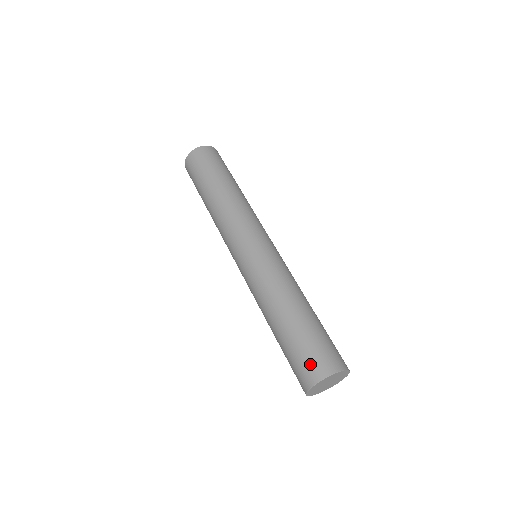
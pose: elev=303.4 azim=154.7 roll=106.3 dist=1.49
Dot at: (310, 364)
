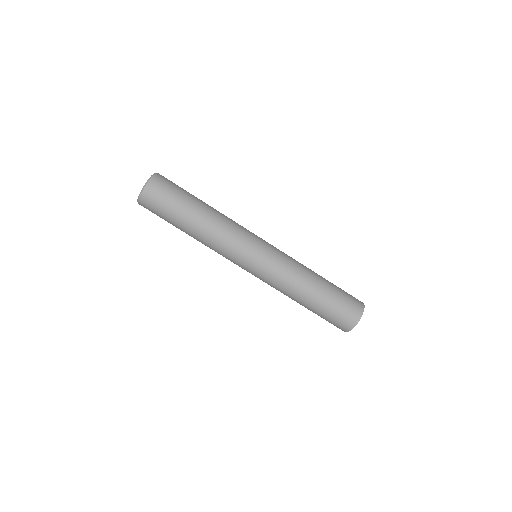
Dot at: occluded
